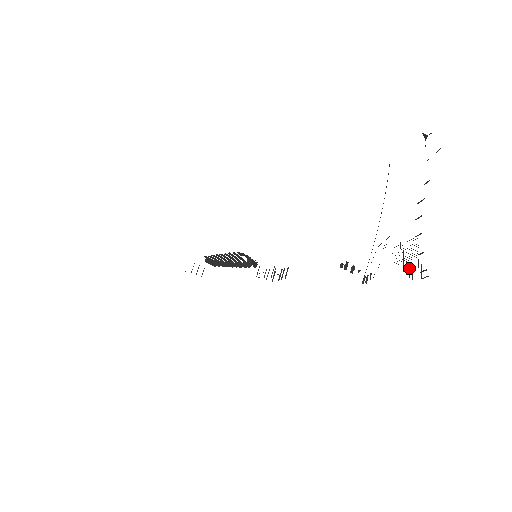
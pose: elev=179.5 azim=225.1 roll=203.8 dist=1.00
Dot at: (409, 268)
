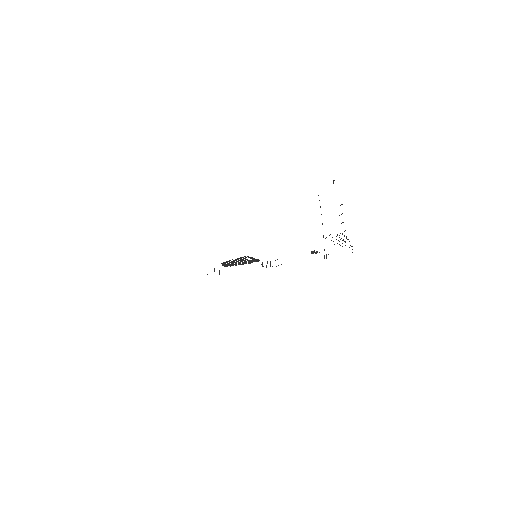
Dot at: occluded
